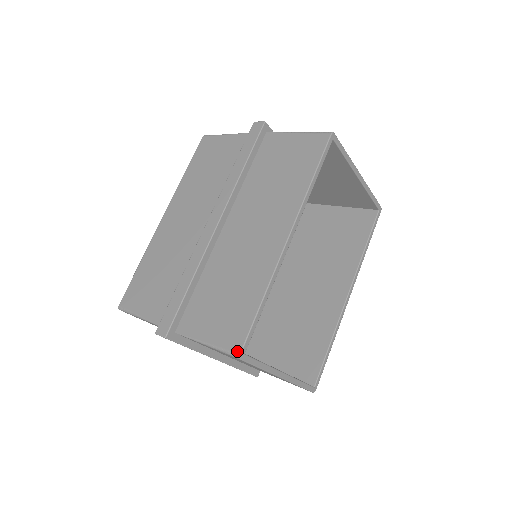
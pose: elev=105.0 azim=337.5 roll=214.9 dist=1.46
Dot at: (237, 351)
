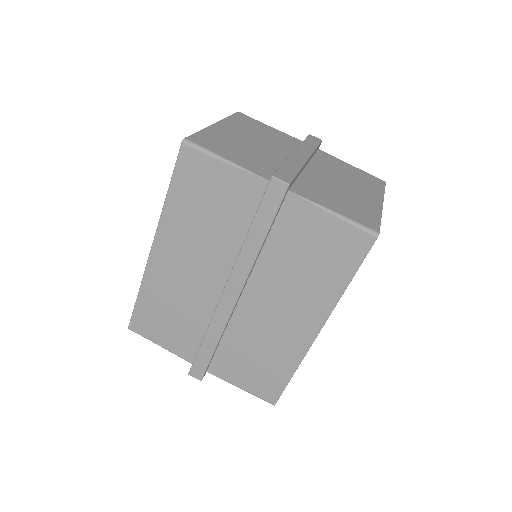
Dot at: (272, 403)
